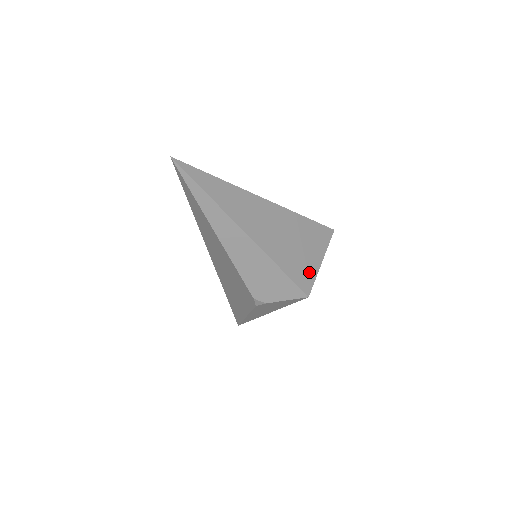
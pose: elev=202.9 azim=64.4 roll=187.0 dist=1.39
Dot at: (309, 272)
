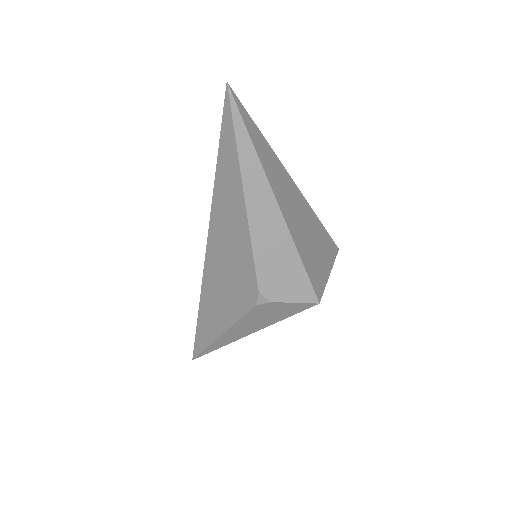
Dot at: (321, 277)
